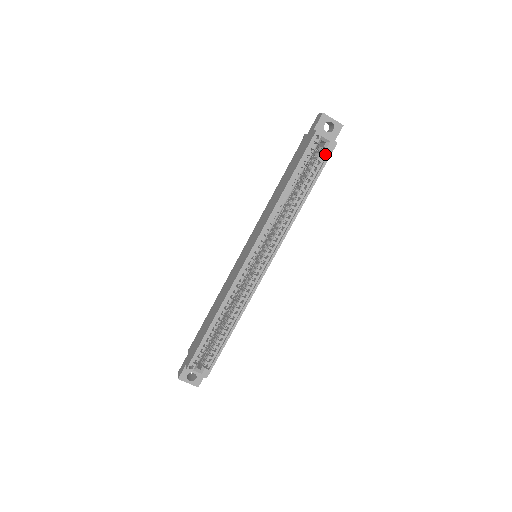
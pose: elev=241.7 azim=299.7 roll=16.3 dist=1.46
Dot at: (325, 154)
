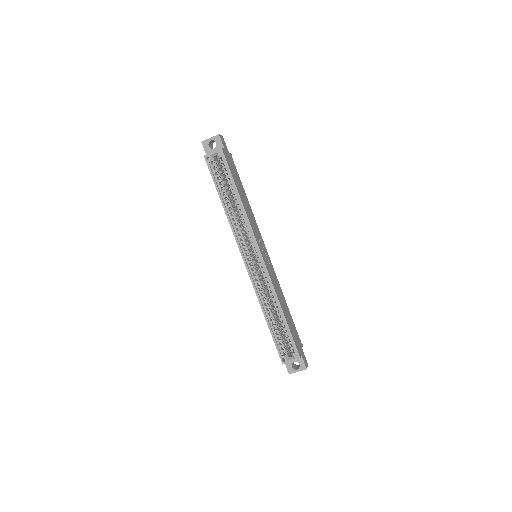
Dot at: (223, 161)
